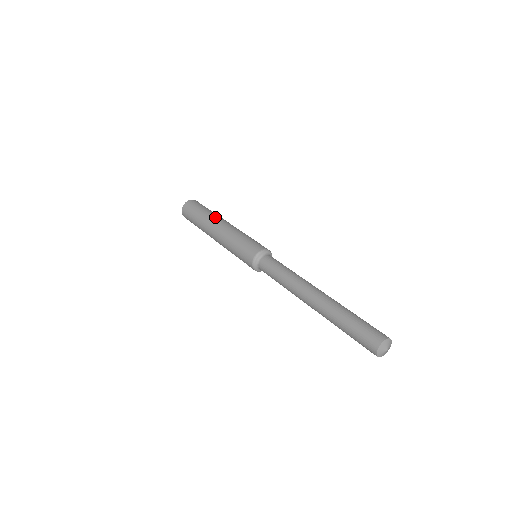
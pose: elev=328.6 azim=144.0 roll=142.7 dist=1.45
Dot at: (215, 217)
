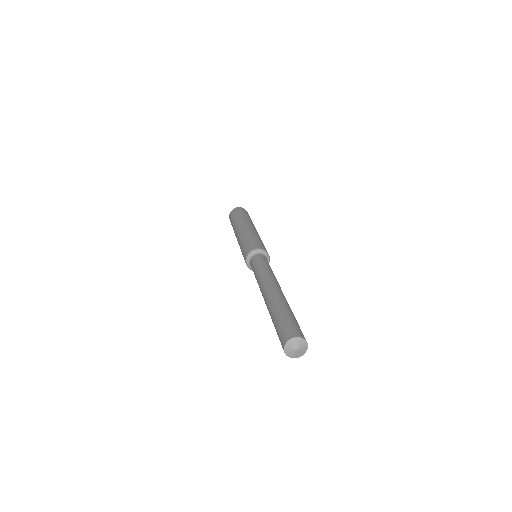
Dot at: (242, 221)
